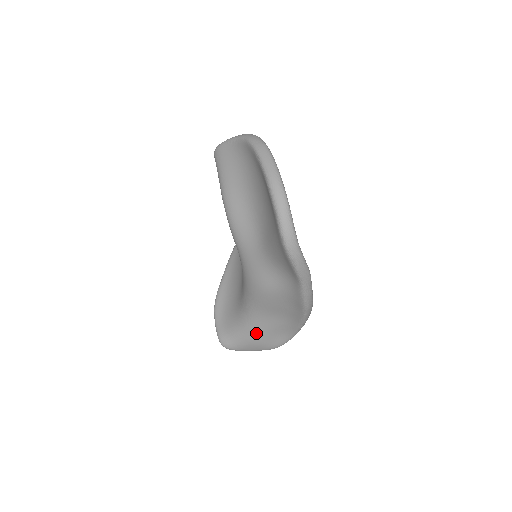
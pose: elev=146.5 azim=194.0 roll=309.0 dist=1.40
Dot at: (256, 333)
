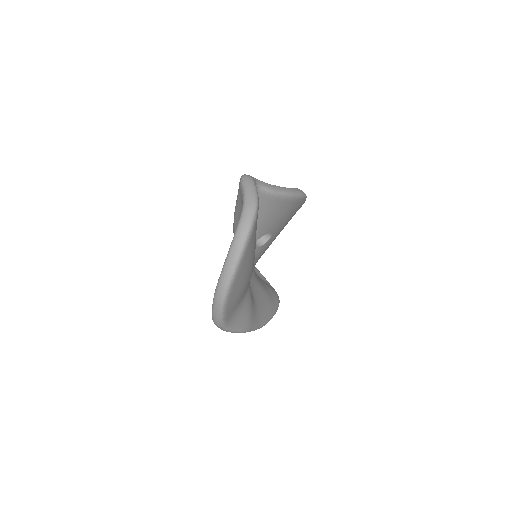
Dot at: occluded
